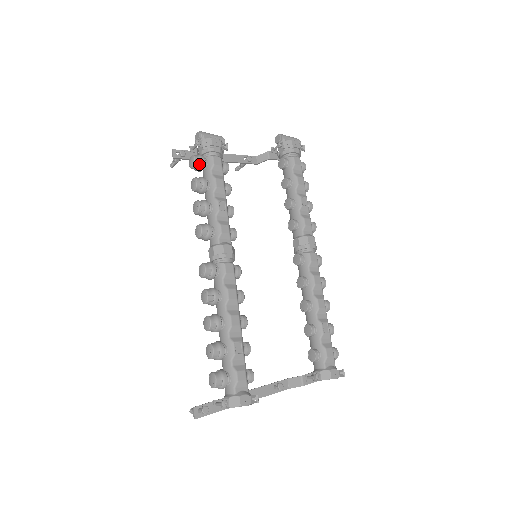
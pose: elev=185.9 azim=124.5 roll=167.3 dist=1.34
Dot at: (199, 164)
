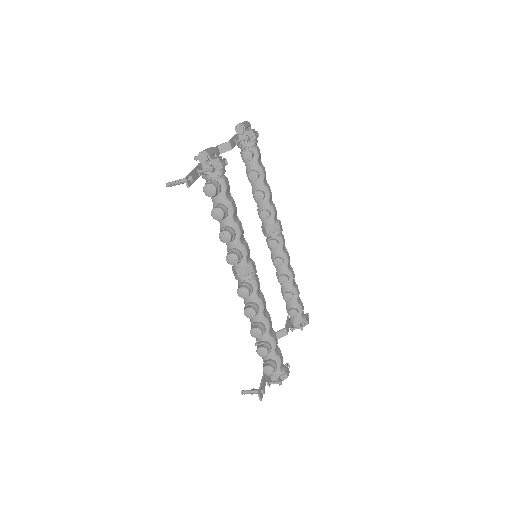
Dot at: (217, 192)
